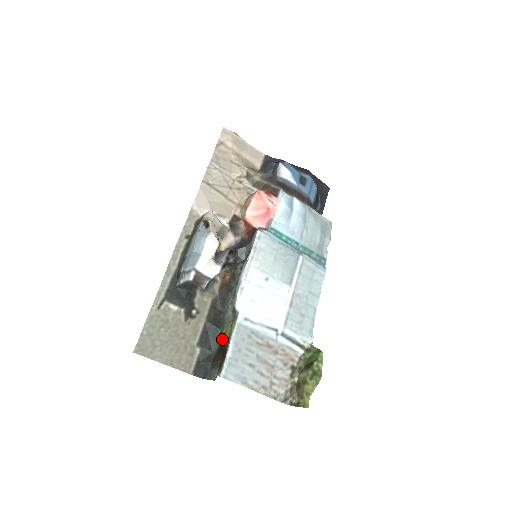
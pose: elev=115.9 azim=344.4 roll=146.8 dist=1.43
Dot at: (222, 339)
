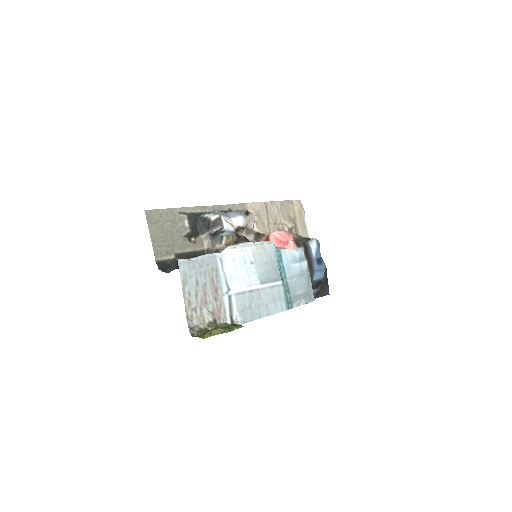
Dot at: occluded
